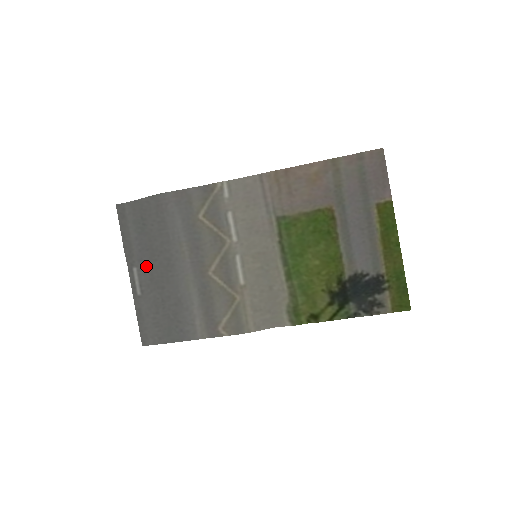
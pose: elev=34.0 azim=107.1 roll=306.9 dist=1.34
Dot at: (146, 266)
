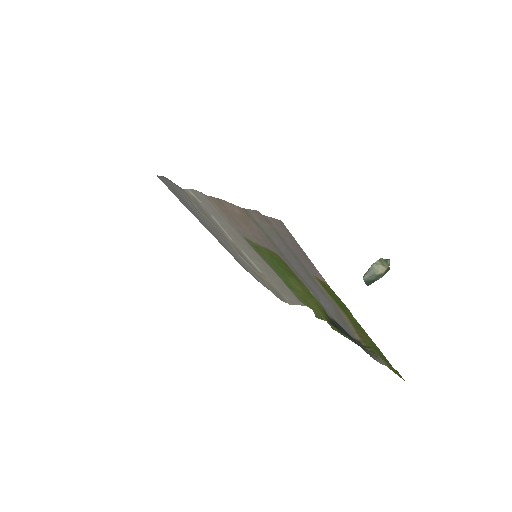
Dot at: (203, 224)
